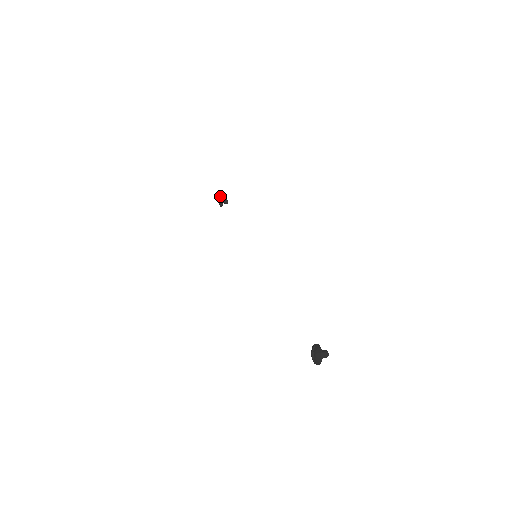
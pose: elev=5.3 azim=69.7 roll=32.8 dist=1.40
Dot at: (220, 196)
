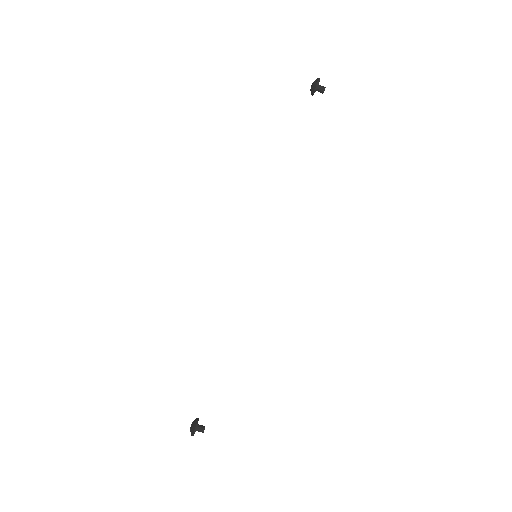
Dot at: occluded
